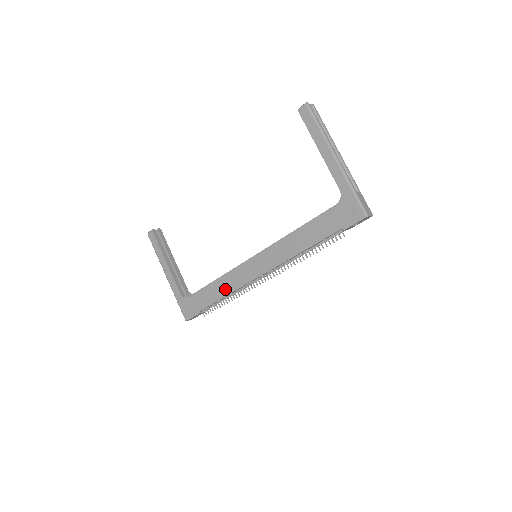
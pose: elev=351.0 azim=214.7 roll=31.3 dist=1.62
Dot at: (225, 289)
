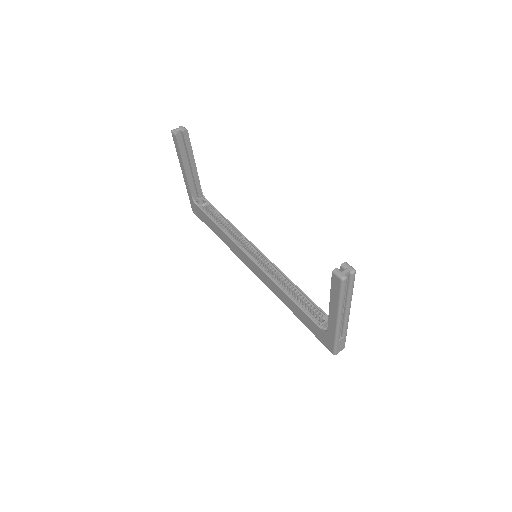
Dot at: (225, 241)
